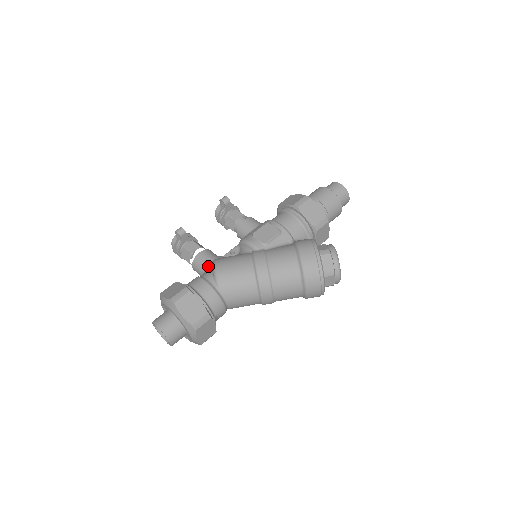
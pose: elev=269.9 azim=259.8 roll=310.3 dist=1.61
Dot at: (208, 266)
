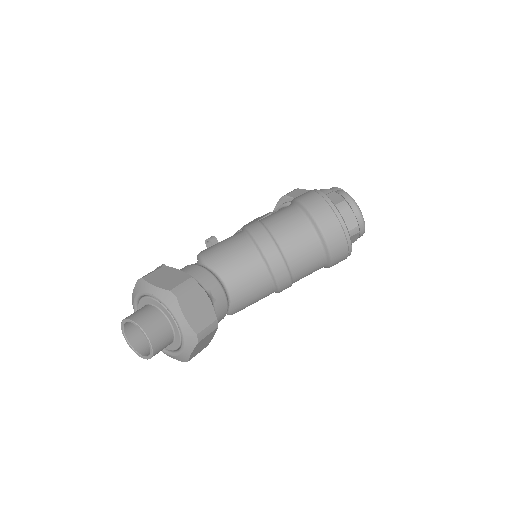
Dot at: occluded
